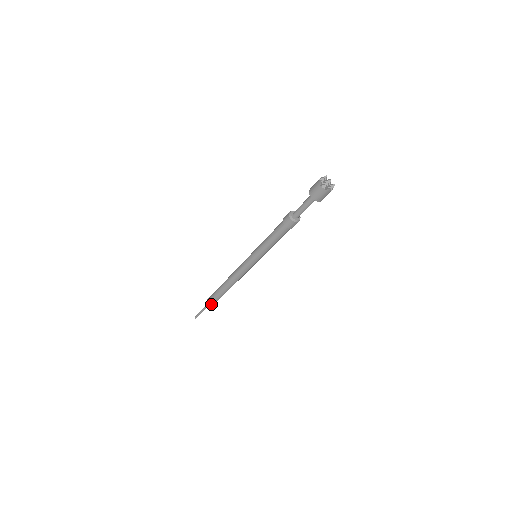
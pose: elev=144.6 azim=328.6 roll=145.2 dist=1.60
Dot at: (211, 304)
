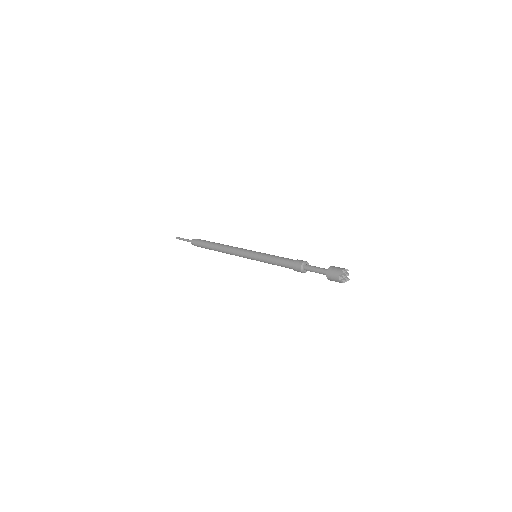
Dot at: (196, 245)
